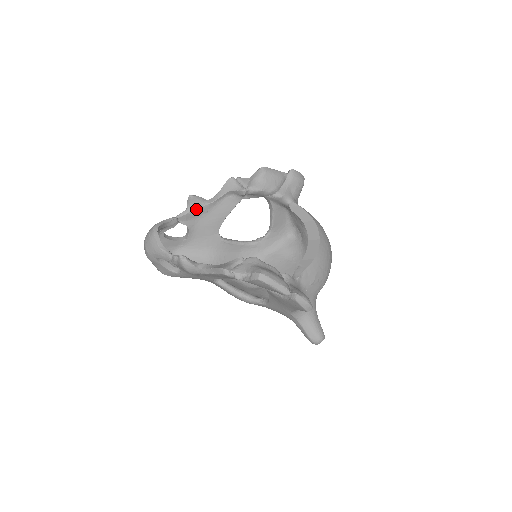
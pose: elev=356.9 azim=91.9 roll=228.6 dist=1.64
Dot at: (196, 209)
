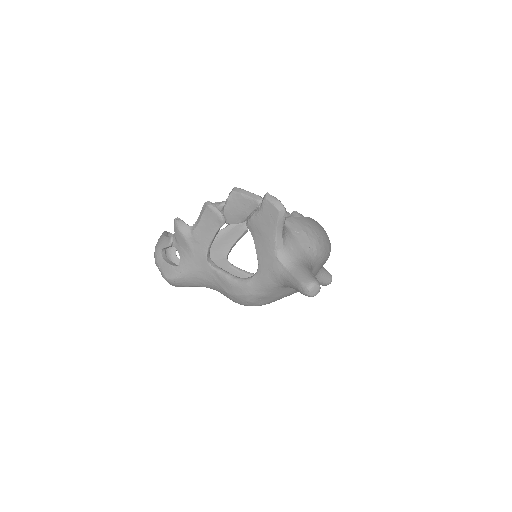
Dot at: occluded
